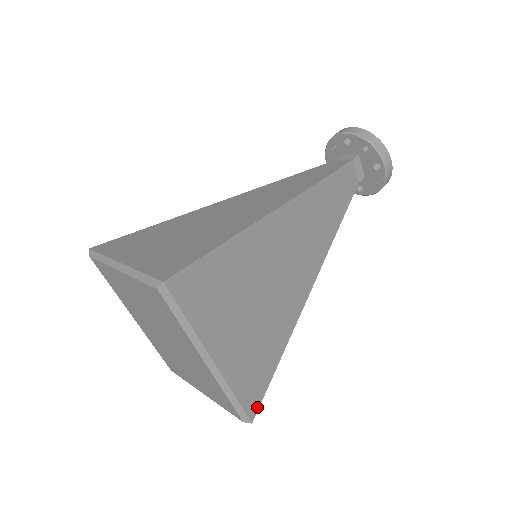
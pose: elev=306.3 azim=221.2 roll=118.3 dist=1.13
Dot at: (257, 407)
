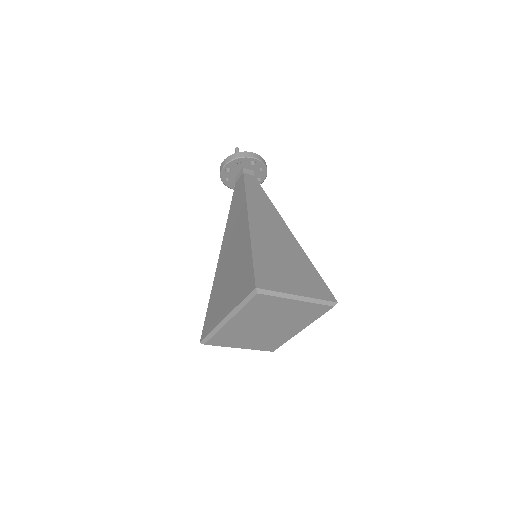
Dot at: occluded
